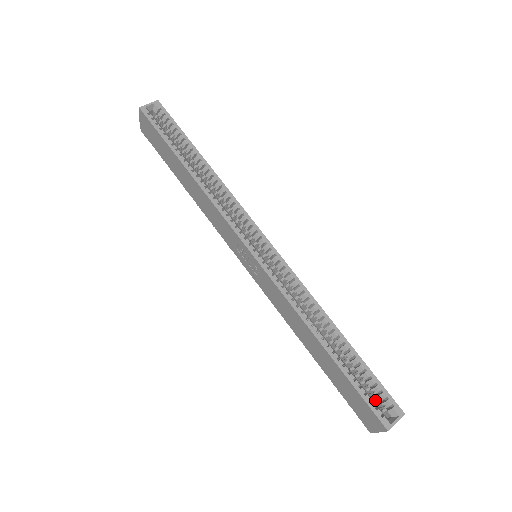
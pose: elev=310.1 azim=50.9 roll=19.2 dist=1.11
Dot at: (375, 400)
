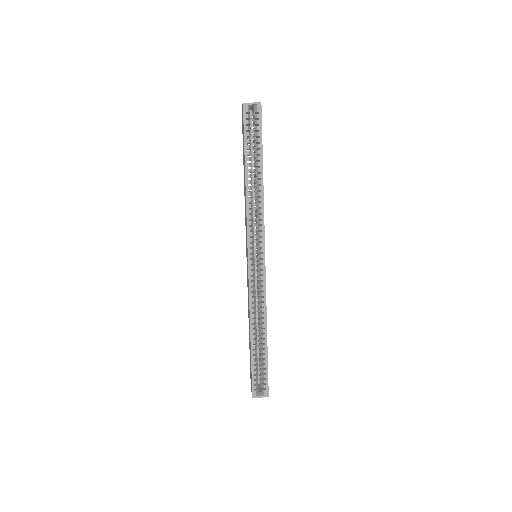
Dot at: (261, 378)
